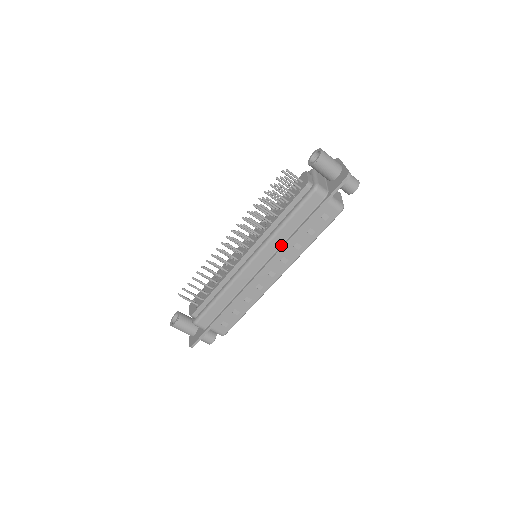
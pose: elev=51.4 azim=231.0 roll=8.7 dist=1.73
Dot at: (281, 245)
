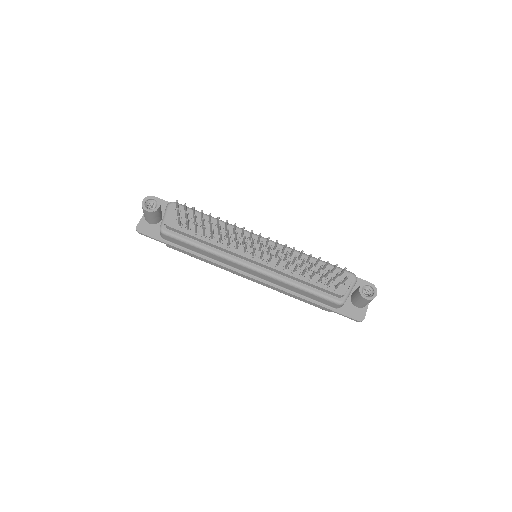
Dot at: (278, 285)
